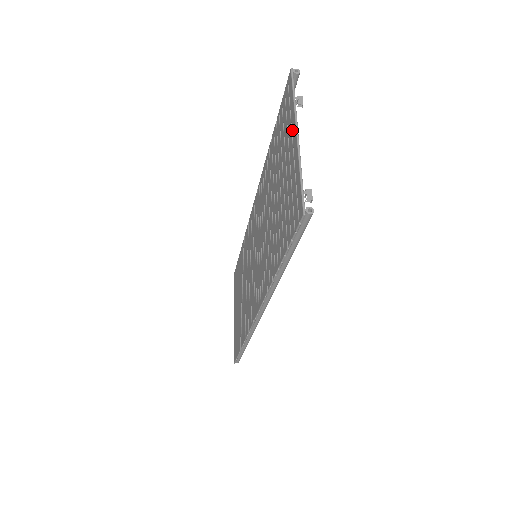
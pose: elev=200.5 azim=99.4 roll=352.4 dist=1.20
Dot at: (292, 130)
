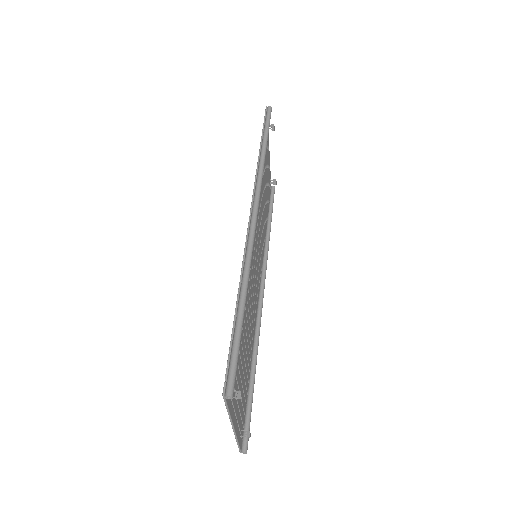
Dot at: occluded
